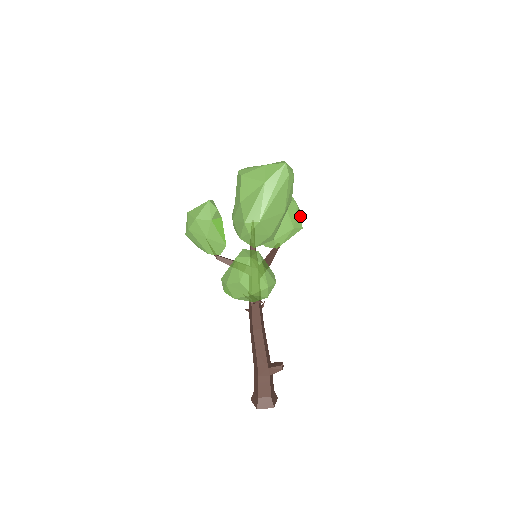
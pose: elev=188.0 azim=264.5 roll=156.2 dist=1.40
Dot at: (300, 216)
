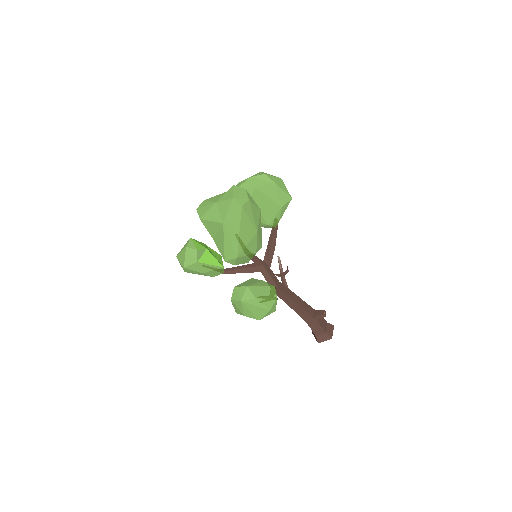
Dot at: (284, 187)
